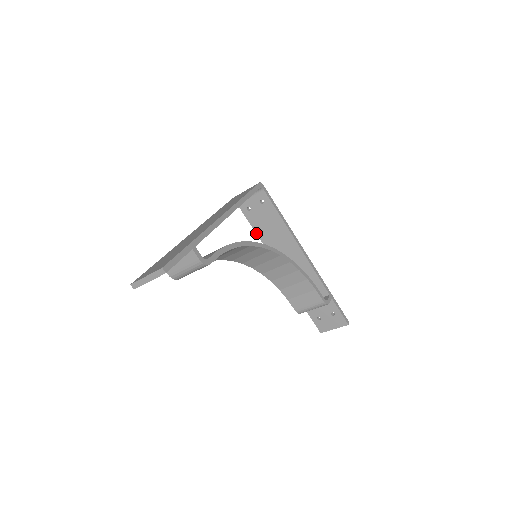
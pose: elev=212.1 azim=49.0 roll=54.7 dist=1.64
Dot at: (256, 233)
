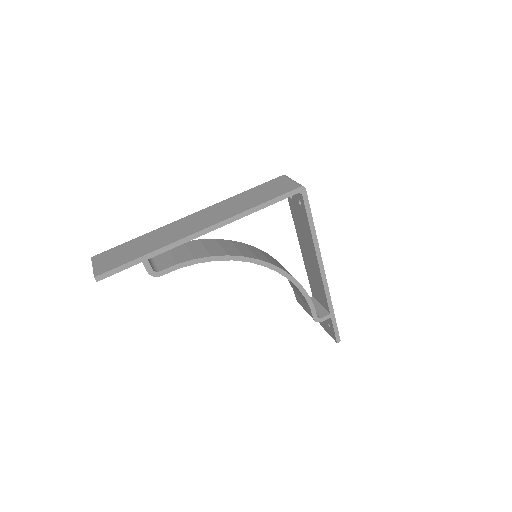
Dot at: (293, 218)
